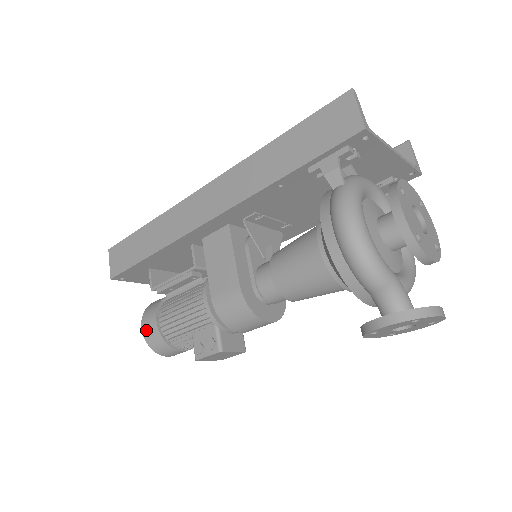
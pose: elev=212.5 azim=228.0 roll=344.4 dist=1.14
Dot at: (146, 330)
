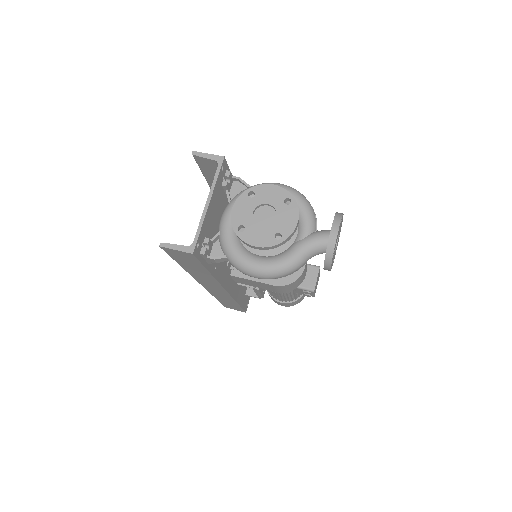
Dot at: (285, 306)
